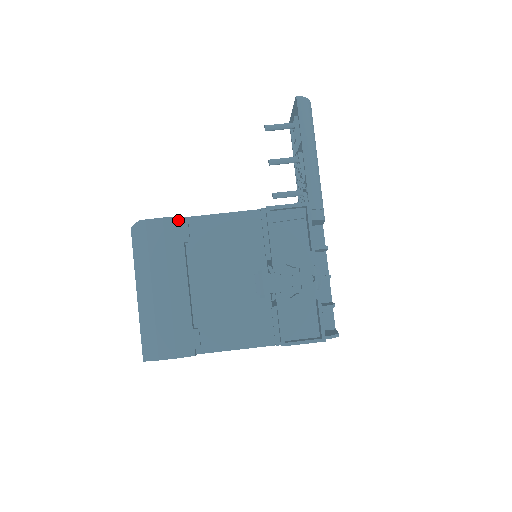
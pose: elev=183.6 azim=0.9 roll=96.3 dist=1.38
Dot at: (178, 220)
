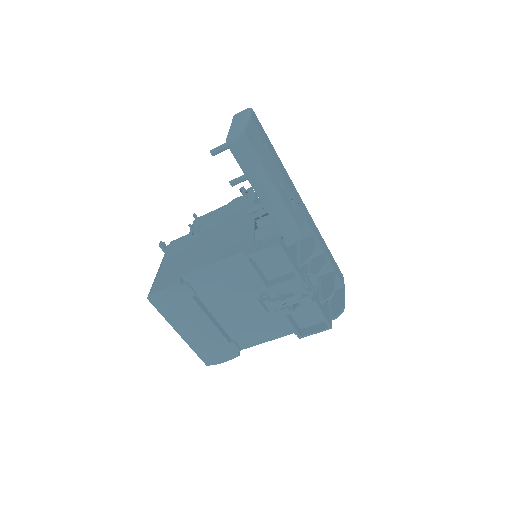
Dot at: (178, 285)
